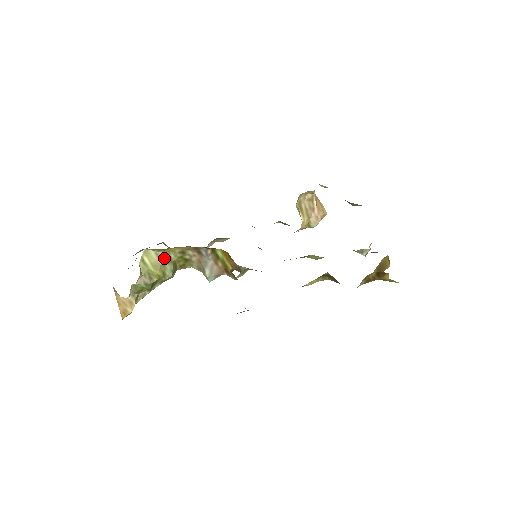
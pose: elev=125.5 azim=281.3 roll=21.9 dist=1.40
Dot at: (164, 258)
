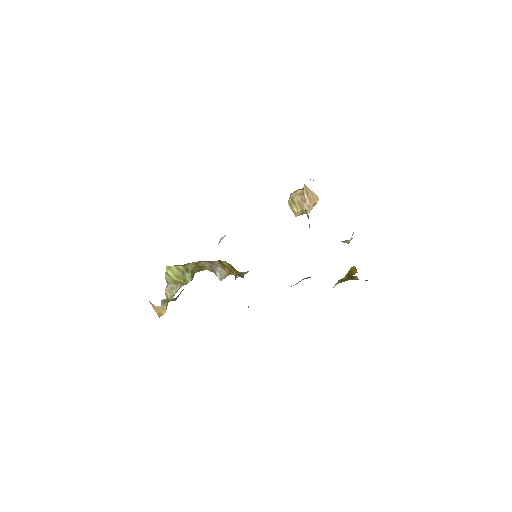
Dot at: (183, 270)
